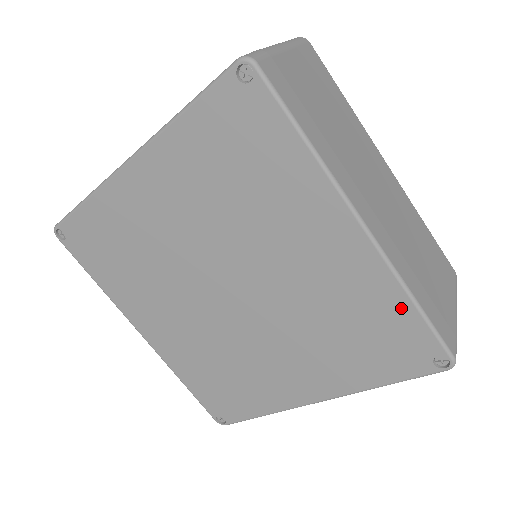
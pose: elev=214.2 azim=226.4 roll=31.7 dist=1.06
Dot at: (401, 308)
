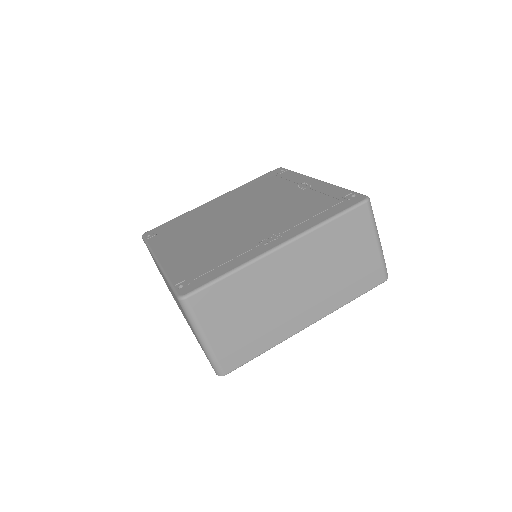
Dot at: occluded
